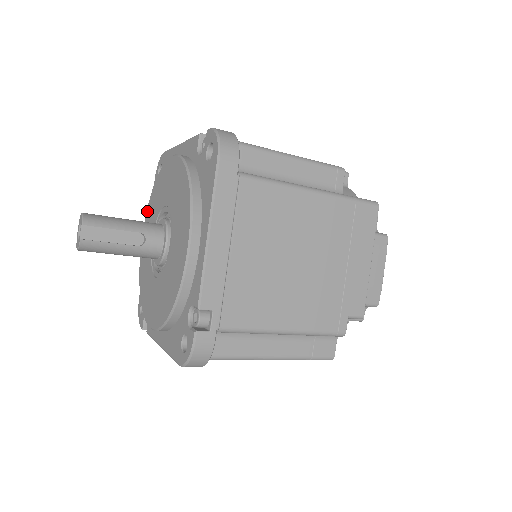
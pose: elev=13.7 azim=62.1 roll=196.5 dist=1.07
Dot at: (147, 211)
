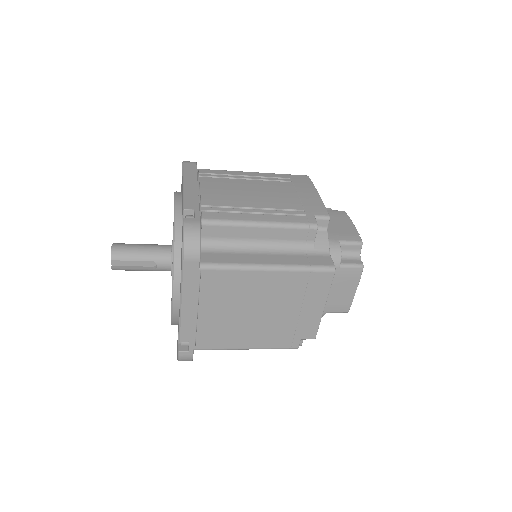
Dot at: occluded
